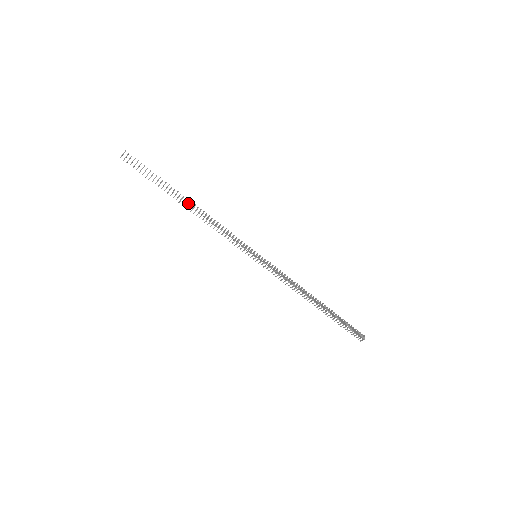
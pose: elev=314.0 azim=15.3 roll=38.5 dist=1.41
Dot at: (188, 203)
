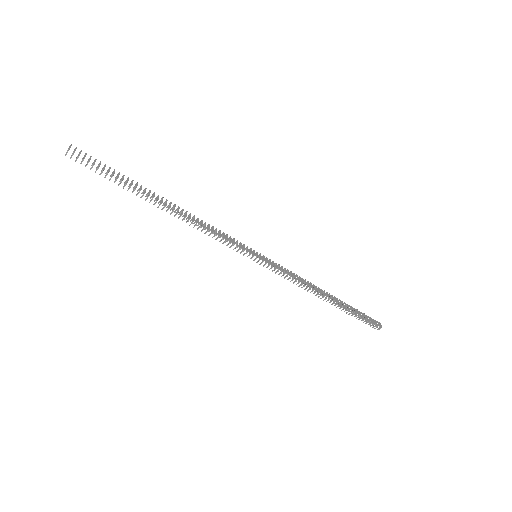
Dot at: (166, 203)
